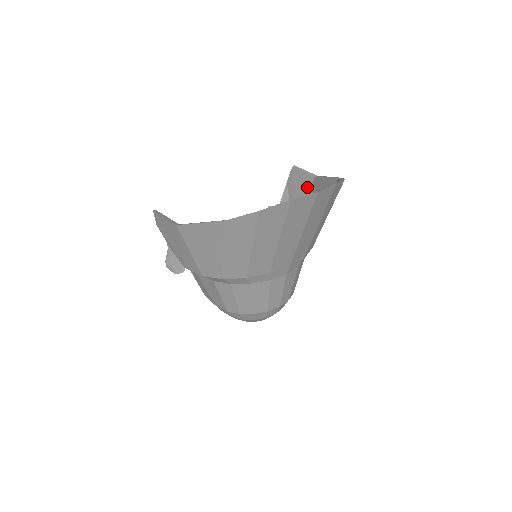
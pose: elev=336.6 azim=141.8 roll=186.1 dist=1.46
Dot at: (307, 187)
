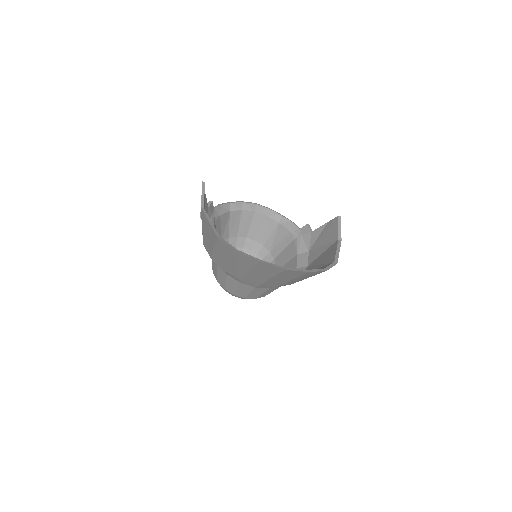
Dot at: (331, 240)
